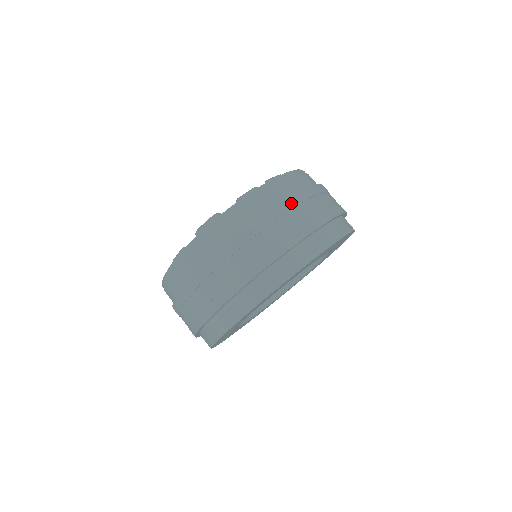
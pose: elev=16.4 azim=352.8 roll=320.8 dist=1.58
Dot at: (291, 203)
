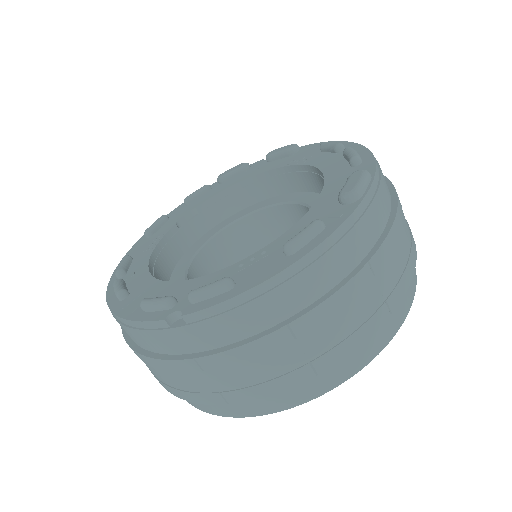
Dot at: occluded
